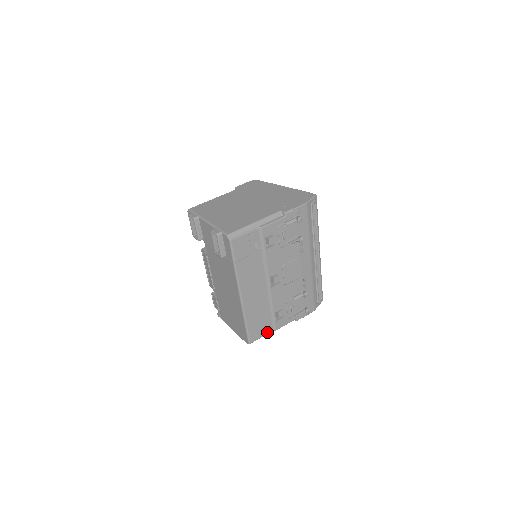
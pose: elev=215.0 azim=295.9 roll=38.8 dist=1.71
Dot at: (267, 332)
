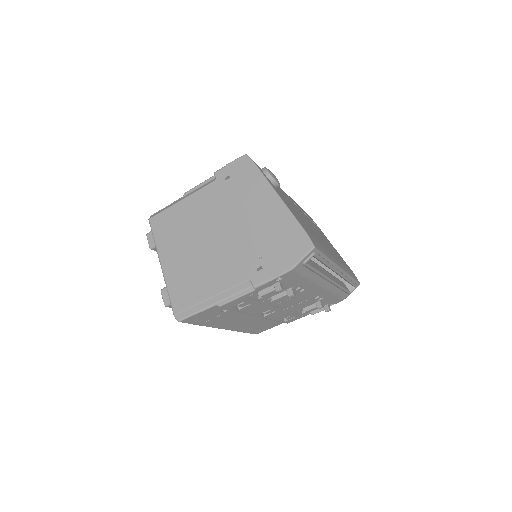
Dot at: (276, 325)
